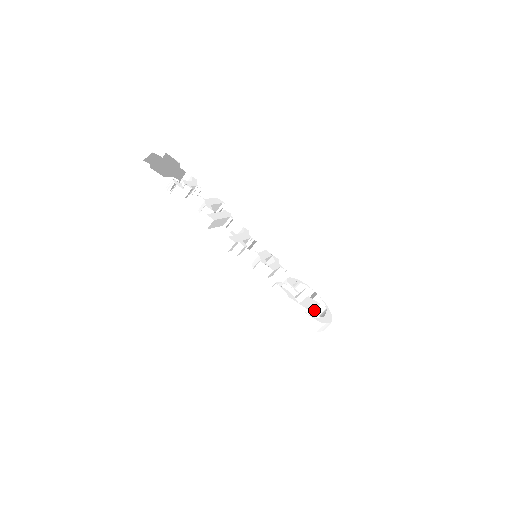
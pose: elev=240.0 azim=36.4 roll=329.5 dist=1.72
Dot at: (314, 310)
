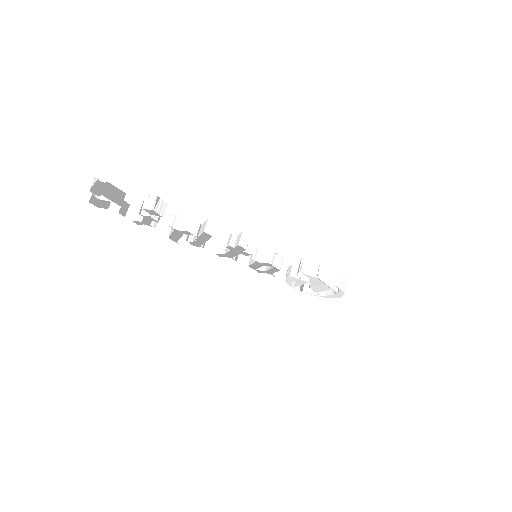
Dot at: occluded
